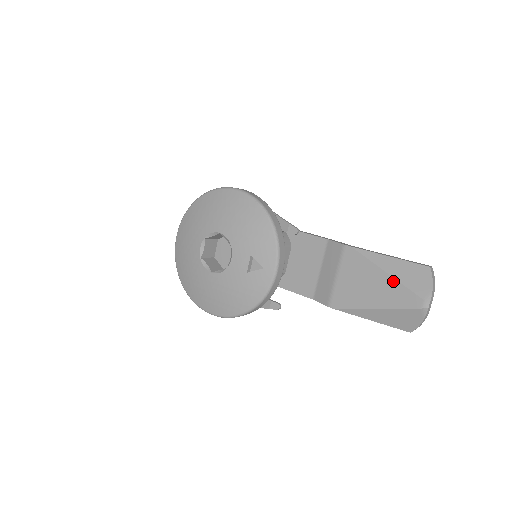
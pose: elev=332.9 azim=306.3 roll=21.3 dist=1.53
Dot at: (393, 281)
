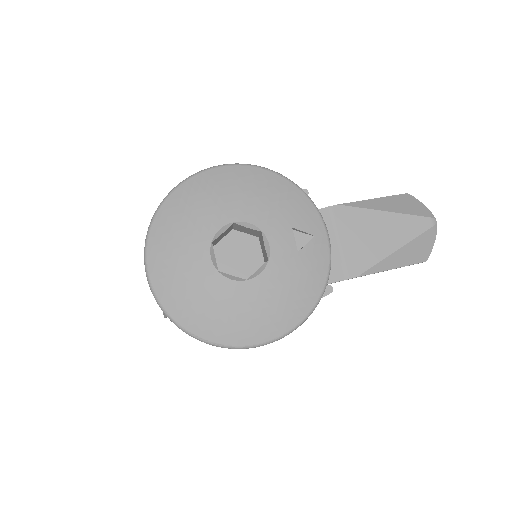
Dot at: (396, 216)
